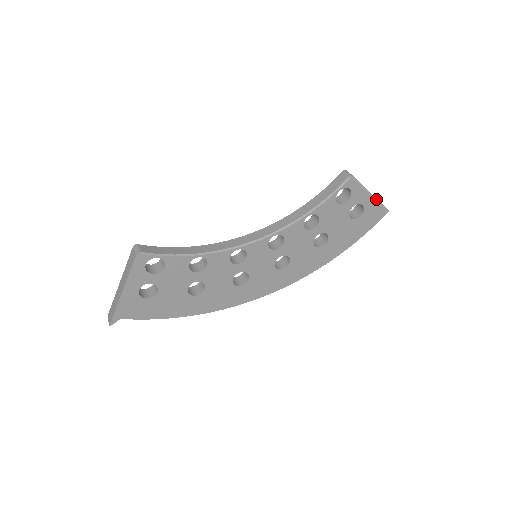
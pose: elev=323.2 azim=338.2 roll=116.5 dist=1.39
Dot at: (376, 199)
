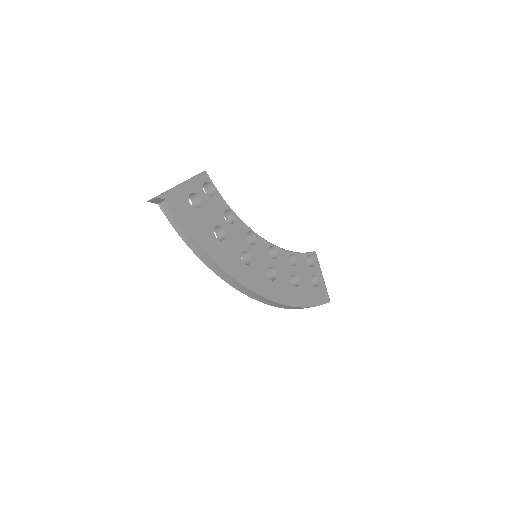
Dot at: occluded
